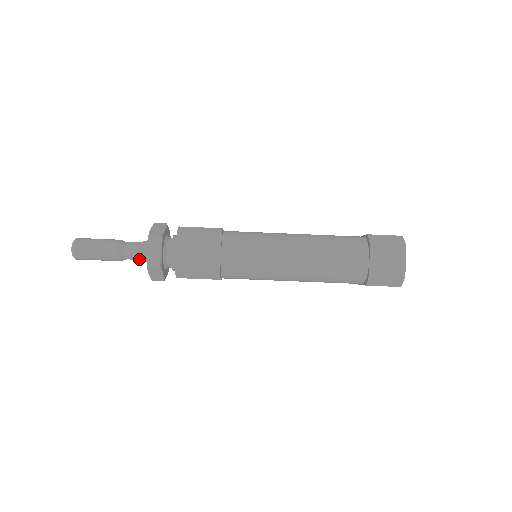
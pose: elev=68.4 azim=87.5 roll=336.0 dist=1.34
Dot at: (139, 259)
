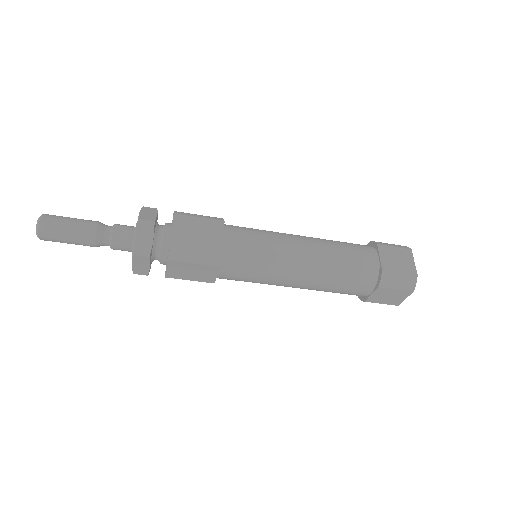
Dot at: (122, 250)
